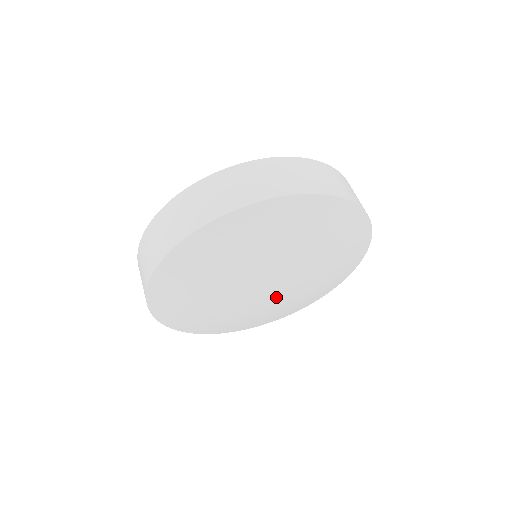
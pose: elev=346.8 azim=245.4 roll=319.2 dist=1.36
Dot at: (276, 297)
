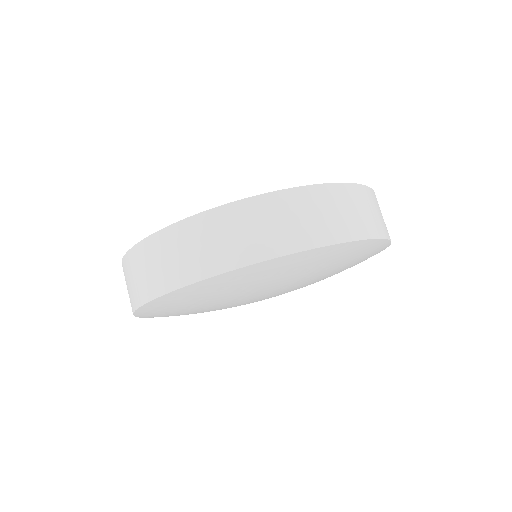
Dot at: occluded
